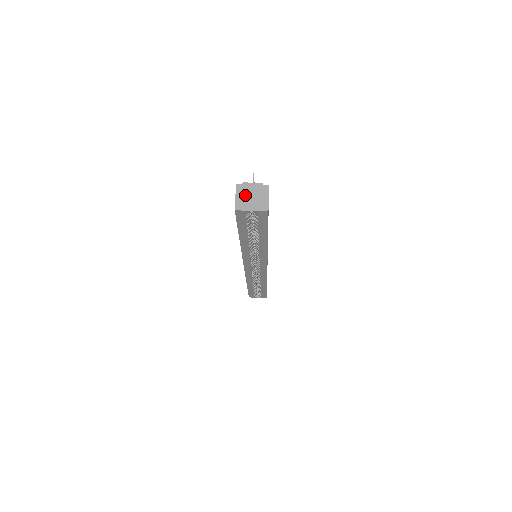
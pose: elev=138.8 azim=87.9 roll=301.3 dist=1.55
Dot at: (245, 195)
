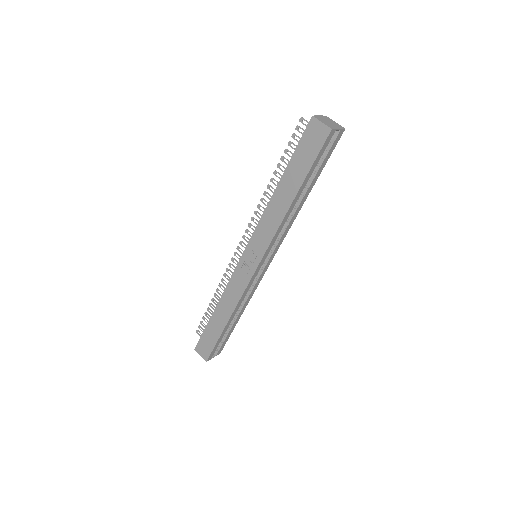
Dot at: (325, 121)
